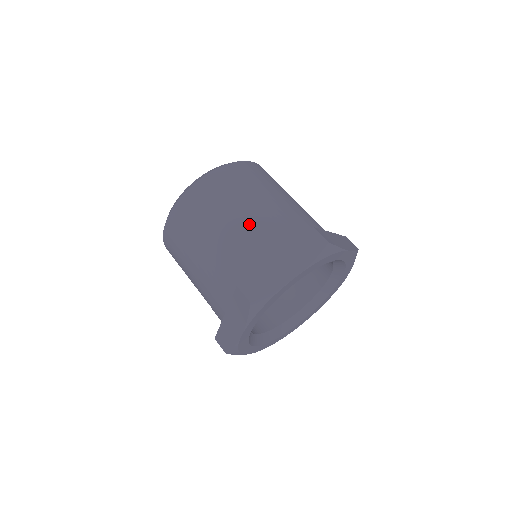
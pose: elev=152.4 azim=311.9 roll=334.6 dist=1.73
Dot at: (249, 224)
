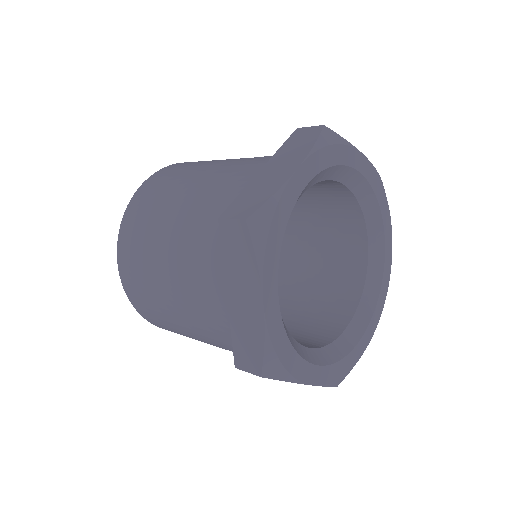
Dot at: (214, 175)
